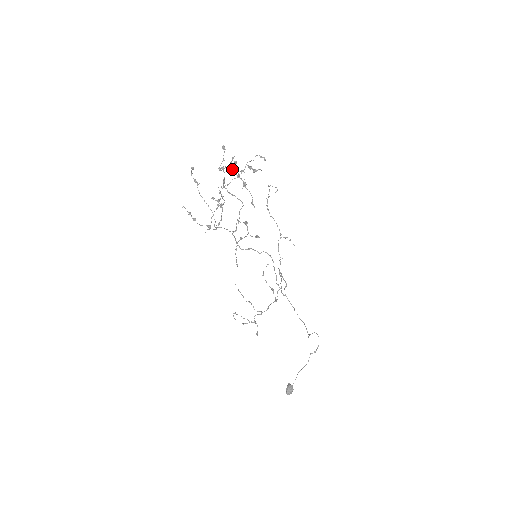
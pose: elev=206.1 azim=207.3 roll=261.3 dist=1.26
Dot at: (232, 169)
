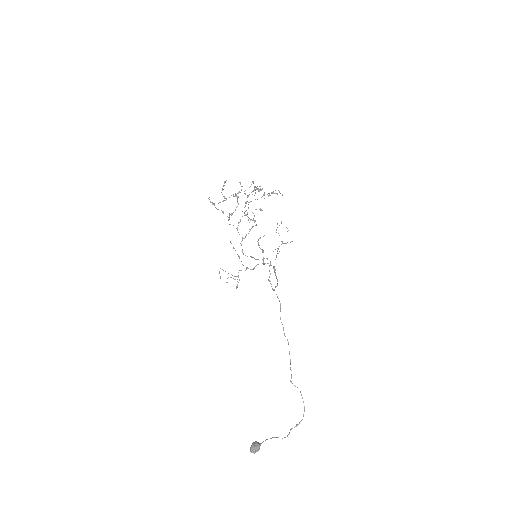
Dot at: occluded
